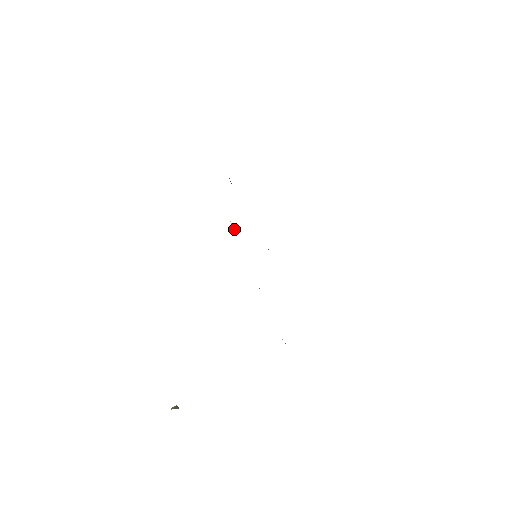
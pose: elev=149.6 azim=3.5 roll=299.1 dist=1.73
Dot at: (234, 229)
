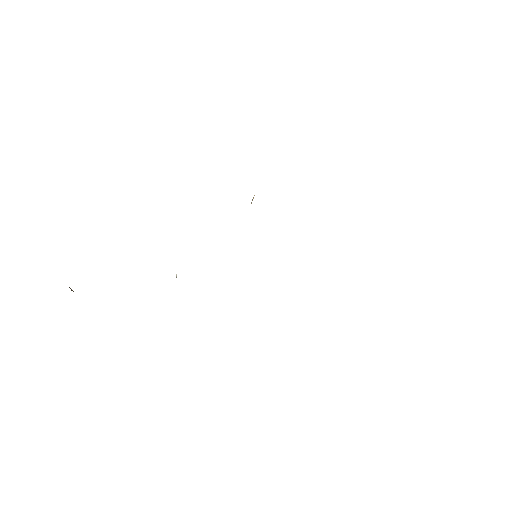
Dot at: occluded
